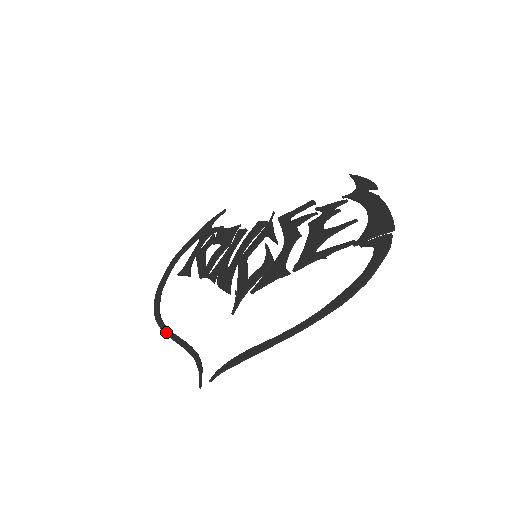
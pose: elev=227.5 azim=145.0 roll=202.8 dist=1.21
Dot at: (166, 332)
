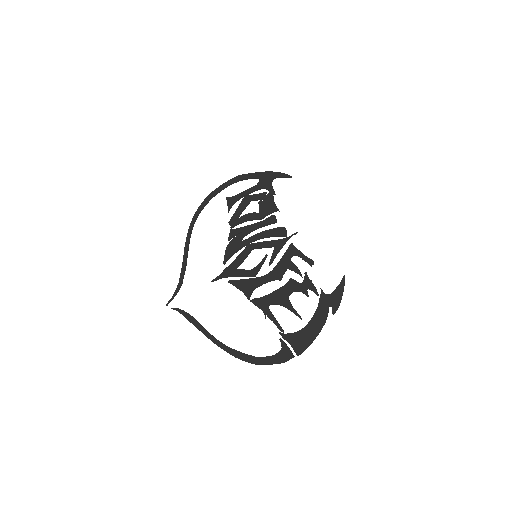
Dot at: (186, 241)
